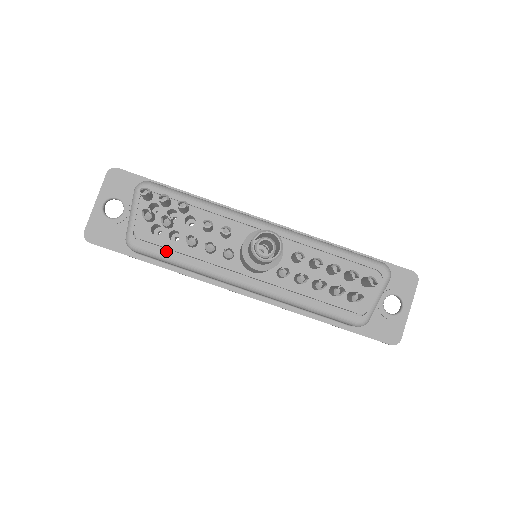
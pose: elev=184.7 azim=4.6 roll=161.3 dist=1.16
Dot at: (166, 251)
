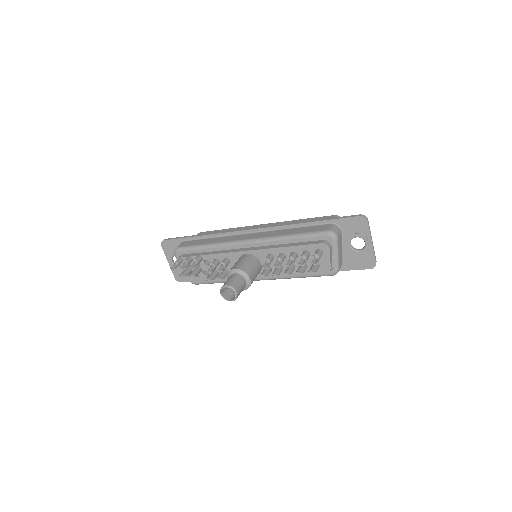
Dot at: occluded
